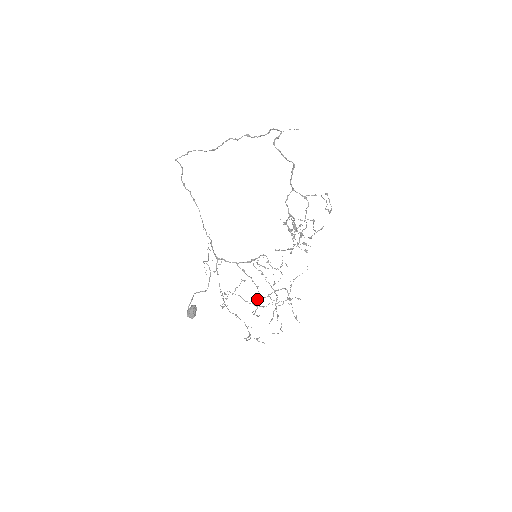
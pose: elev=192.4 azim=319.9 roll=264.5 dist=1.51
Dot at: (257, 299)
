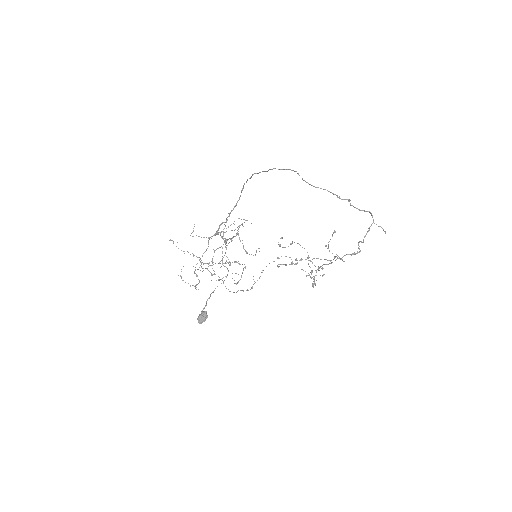
Dot at: occluded
